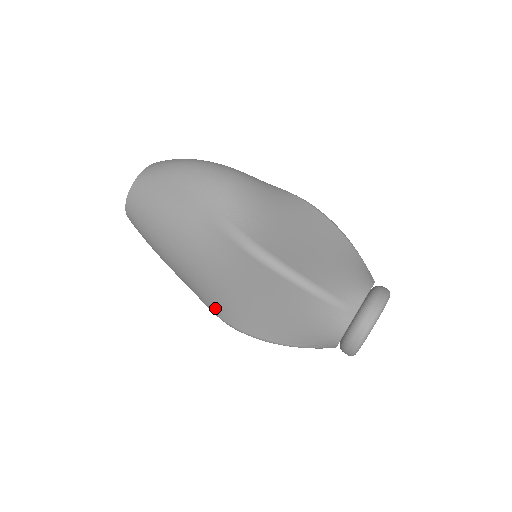
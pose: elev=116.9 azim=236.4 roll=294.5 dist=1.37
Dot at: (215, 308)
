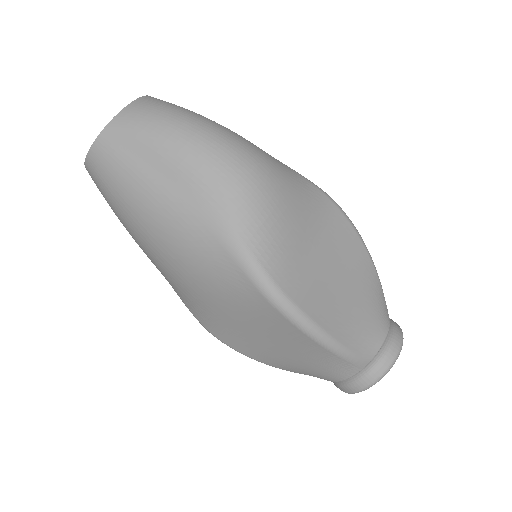
Dot at: (195, 313)
